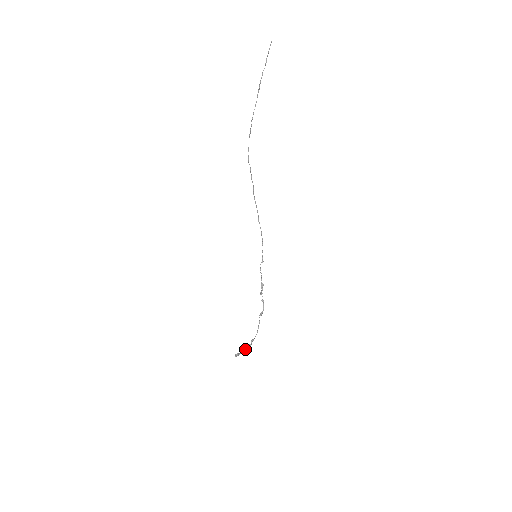
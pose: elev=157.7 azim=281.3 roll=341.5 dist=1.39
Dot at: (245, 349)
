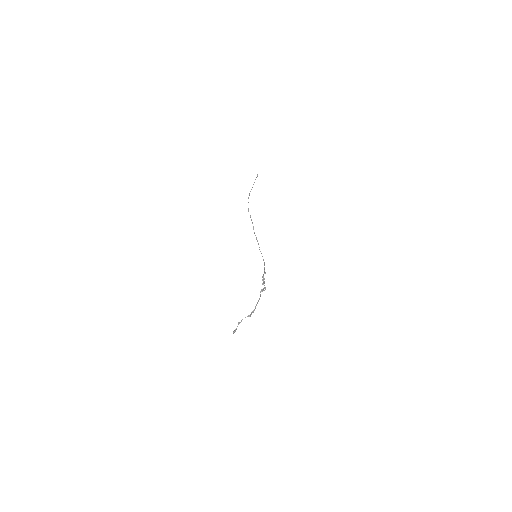
Dot at: occluded
